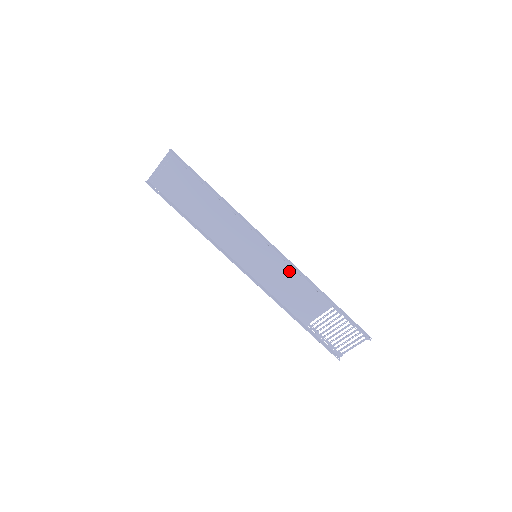
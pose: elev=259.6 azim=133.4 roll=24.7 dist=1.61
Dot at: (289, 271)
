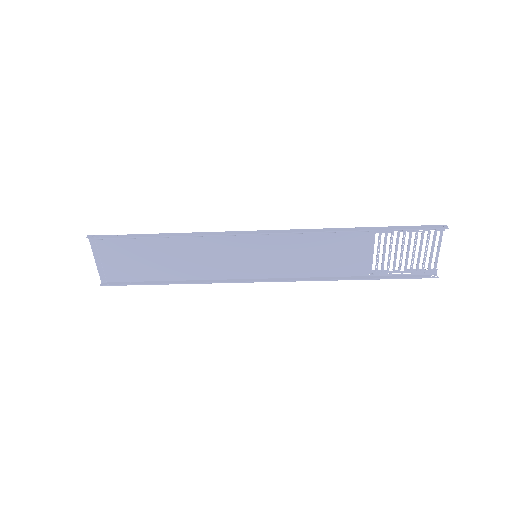
Dot at: (299, 240)
